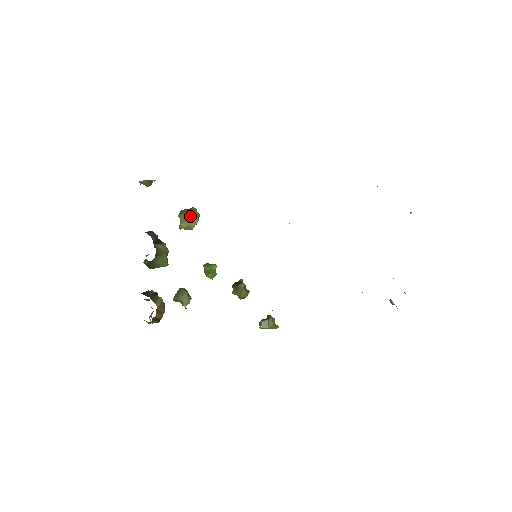
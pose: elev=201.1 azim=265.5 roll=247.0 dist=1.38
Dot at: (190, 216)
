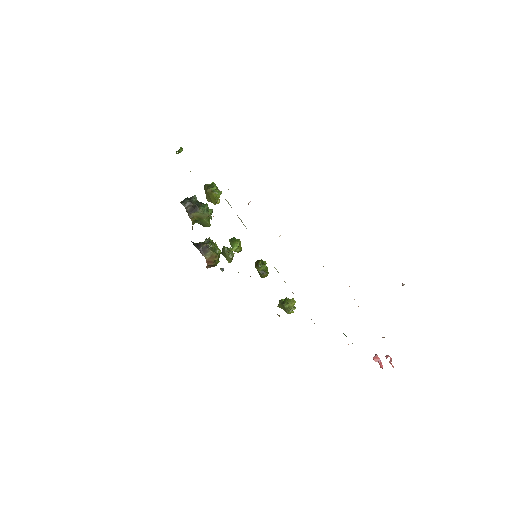
Dot at: (209, 195)
